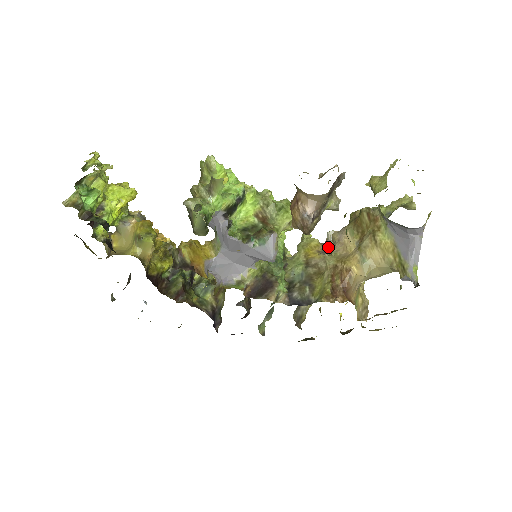
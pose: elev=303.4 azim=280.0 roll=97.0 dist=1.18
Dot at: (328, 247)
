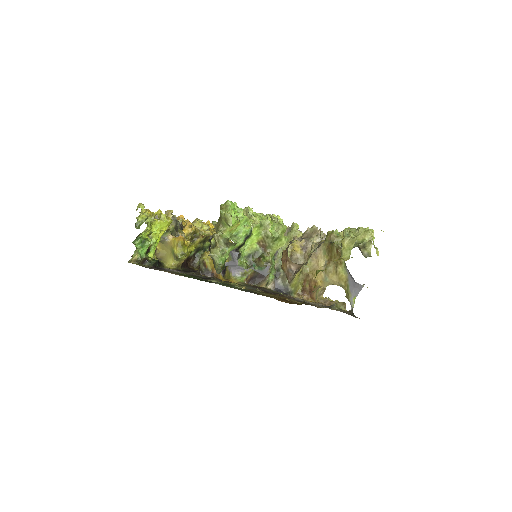
Dot at: (308, 245)
